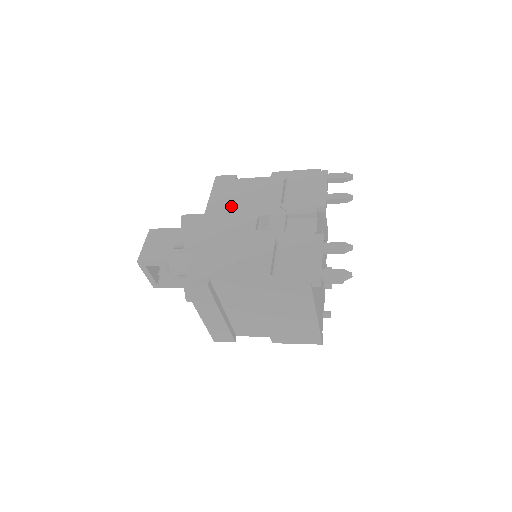
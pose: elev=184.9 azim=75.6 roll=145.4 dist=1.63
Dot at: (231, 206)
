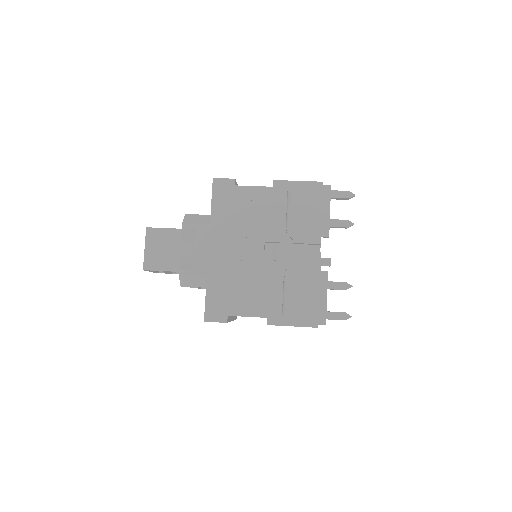
Dot at: (236, 226)
